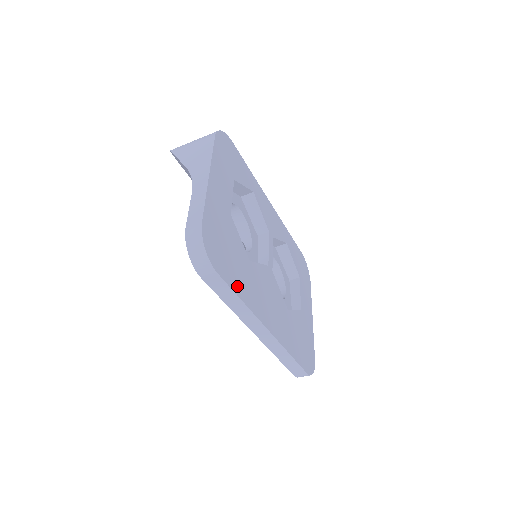
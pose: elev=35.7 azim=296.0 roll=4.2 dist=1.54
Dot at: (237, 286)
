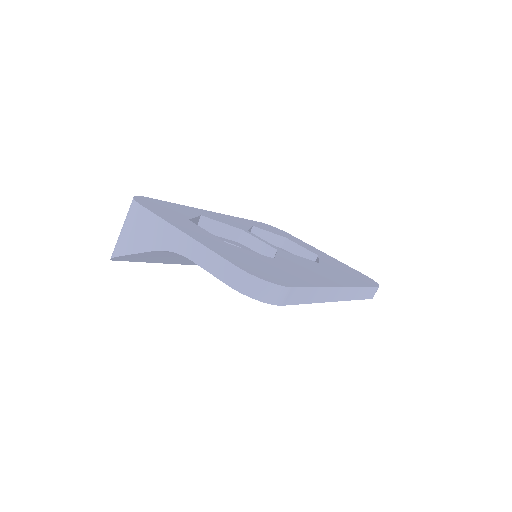
Dot at: (302, 282)
